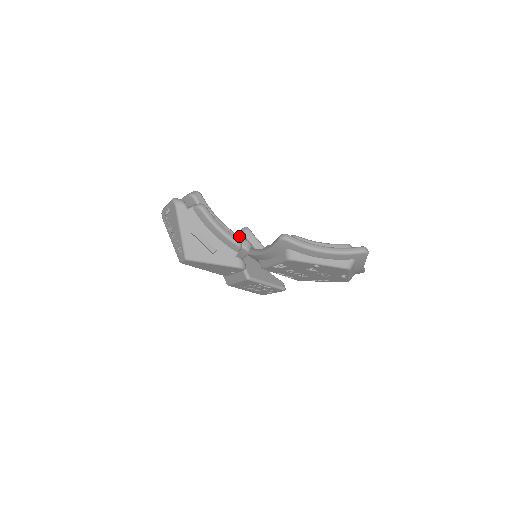
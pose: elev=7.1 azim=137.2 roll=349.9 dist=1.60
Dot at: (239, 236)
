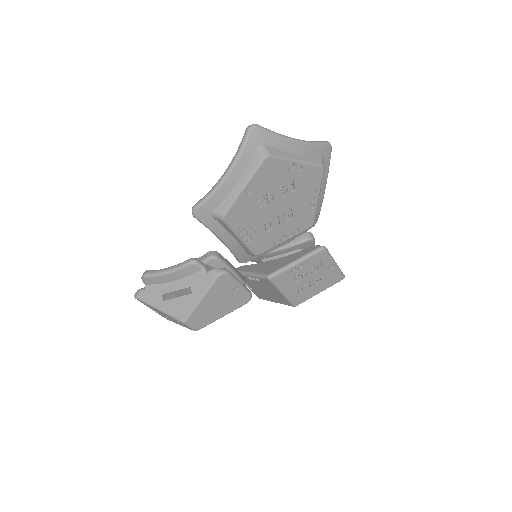
Dot at: (198, 258)
